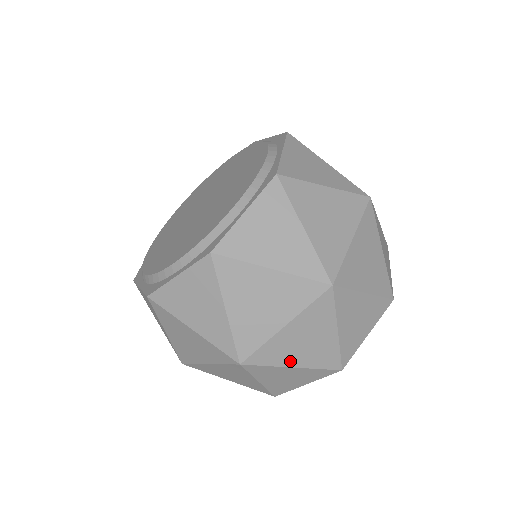
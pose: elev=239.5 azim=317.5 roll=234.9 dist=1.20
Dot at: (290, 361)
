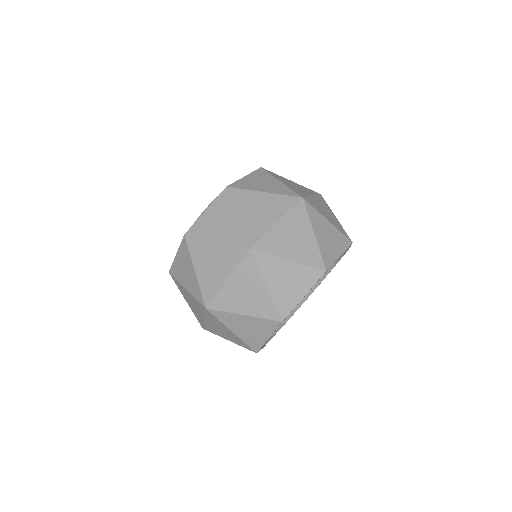
Dot at: (325, 216)
